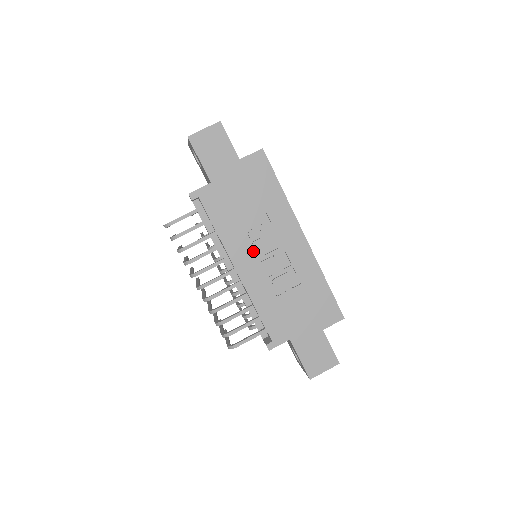
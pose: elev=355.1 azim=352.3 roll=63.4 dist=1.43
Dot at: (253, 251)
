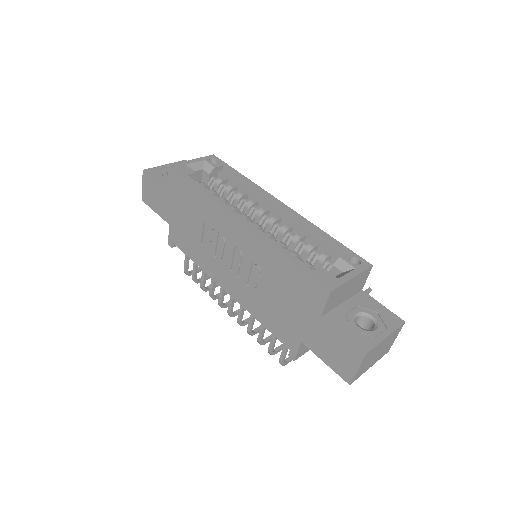
Dot at: (221, 264)
